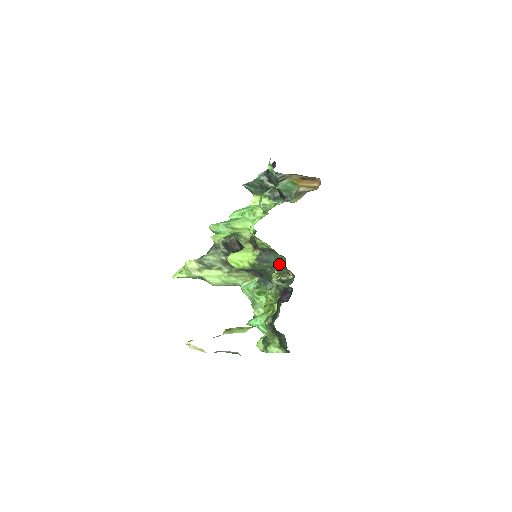
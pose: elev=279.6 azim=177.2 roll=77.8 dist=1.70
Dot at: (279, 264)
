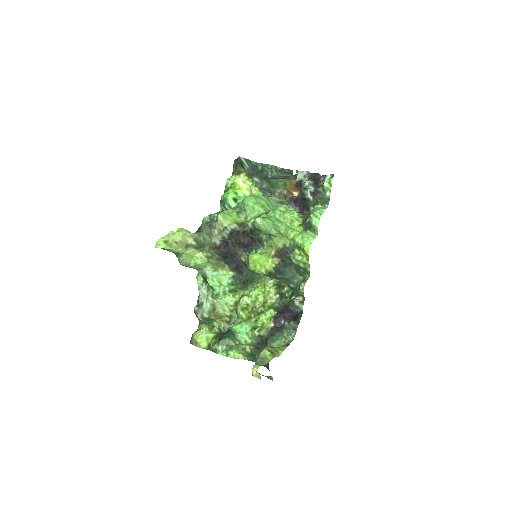
Dot at: (289, 279)
